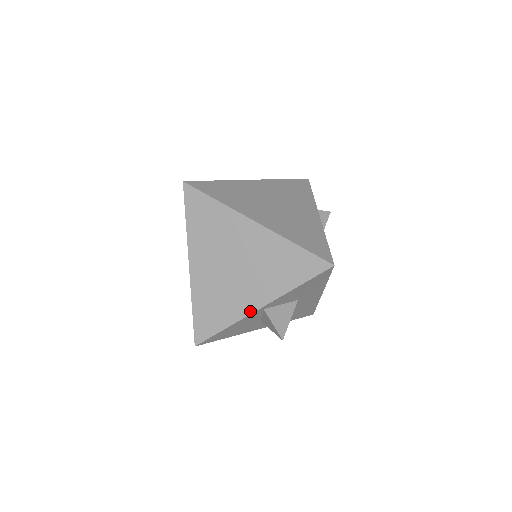
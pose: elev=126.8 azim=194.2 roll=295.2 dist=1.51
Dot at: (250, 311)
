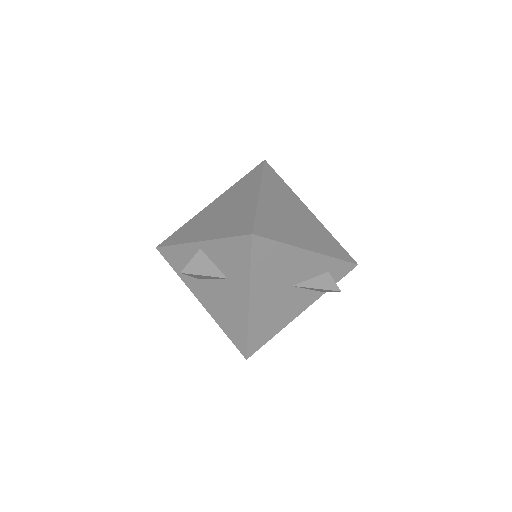
Dot at: (193, 240)
